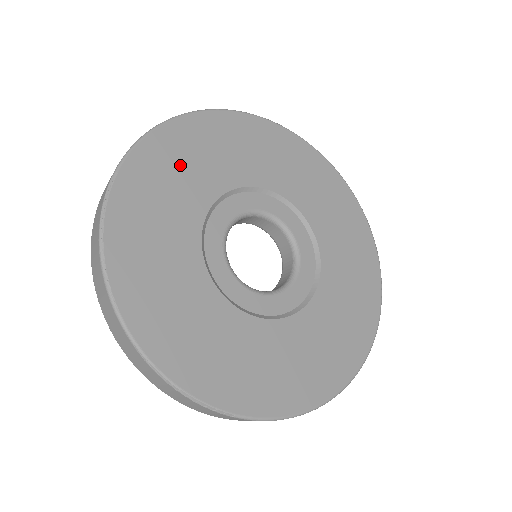
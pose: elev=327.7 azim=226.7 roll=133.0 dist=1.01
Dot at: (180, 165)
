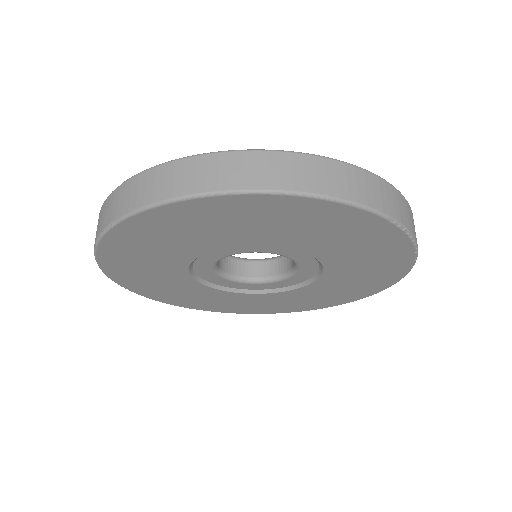
Dot at: occluded
